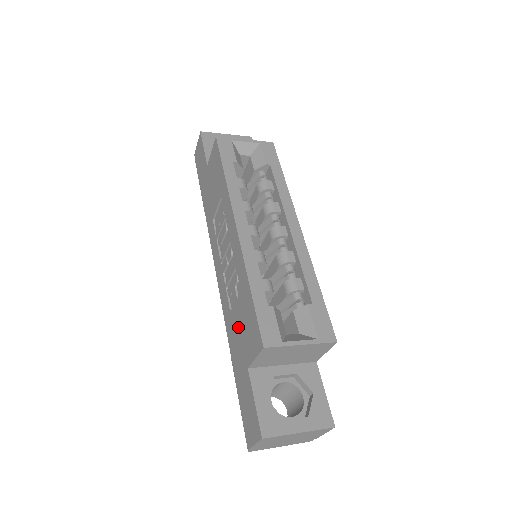
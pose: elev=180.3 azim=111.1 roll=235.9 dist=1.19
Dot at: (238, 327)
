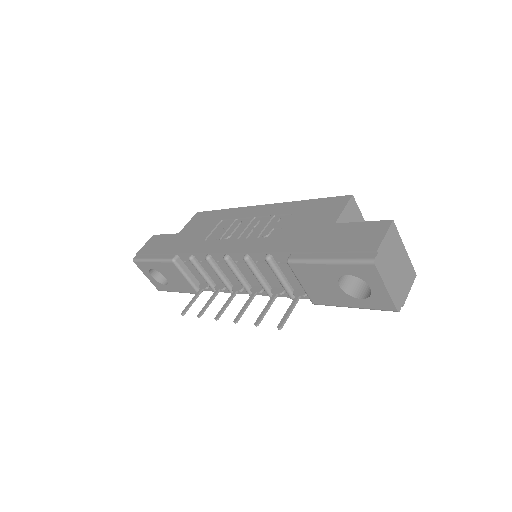
Dot at: (299, 227)
